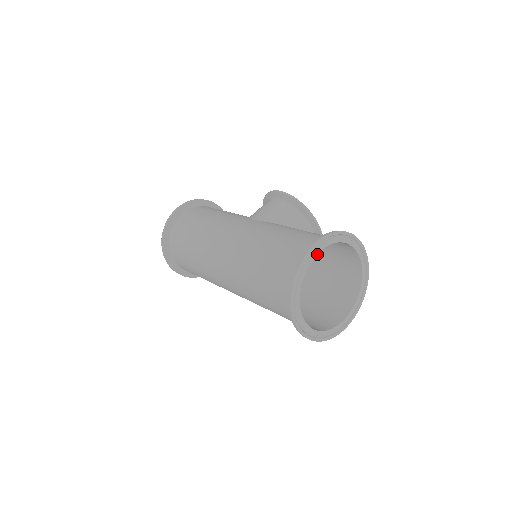
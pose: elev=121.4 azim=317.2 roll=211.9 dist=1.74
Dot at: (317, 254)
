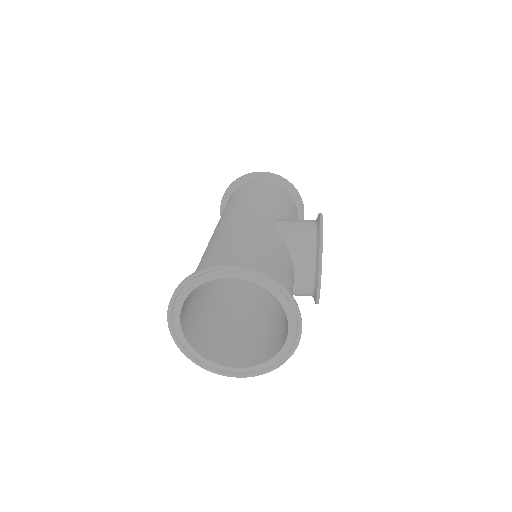
Dot at: occluded
